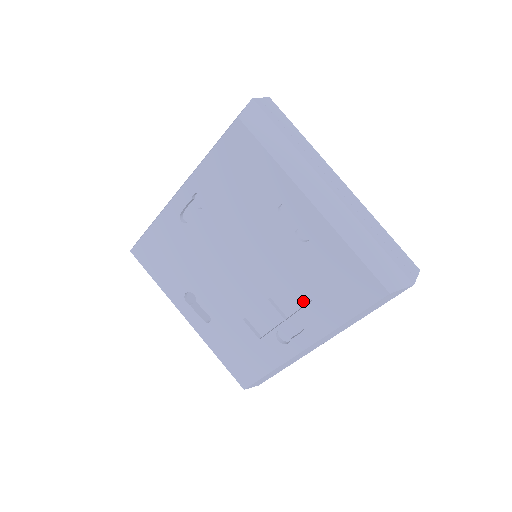
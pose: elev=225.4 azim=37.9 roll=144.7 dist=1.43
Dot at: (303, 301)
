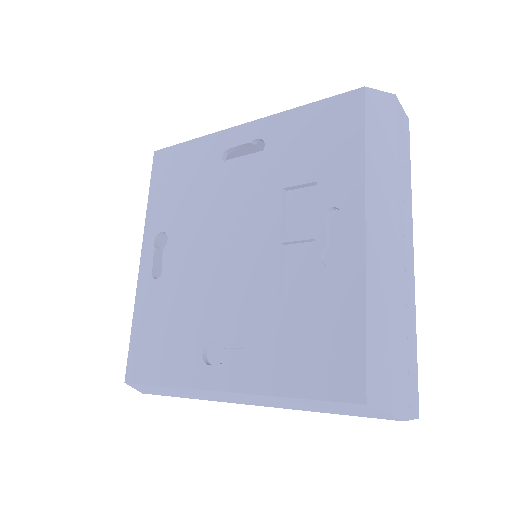
Dot at: (341, 250)
